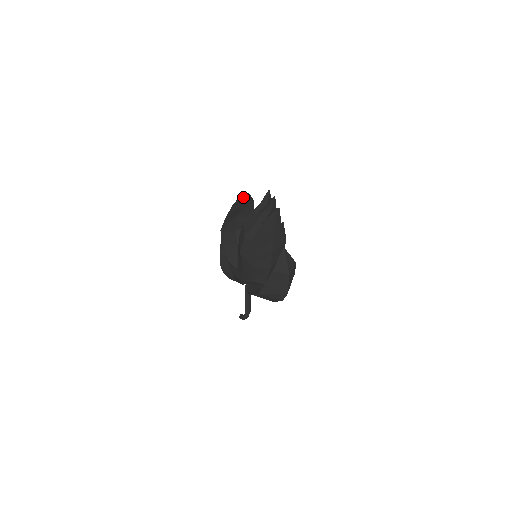
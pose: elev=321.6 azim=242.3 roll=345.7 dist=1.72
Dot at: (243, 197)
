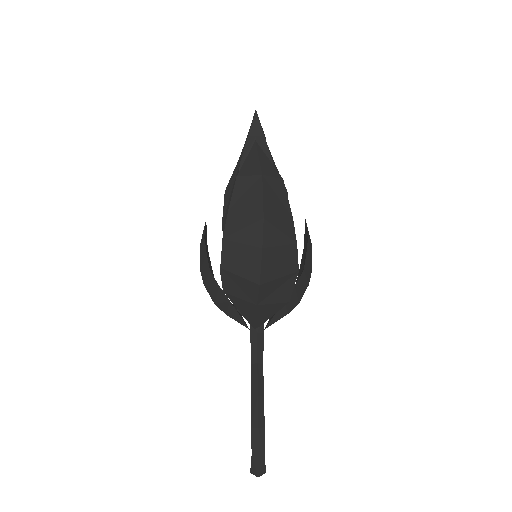
Dot at: occluded
